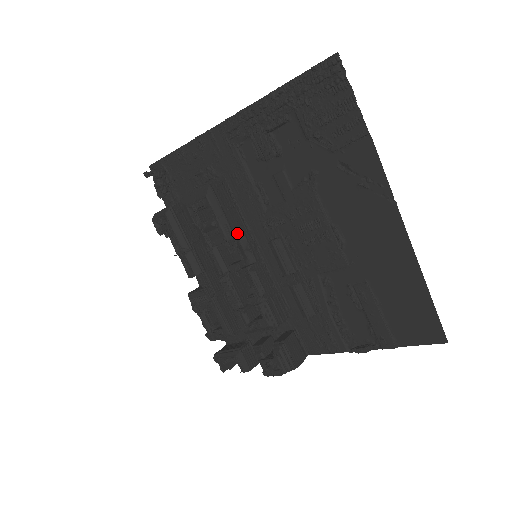
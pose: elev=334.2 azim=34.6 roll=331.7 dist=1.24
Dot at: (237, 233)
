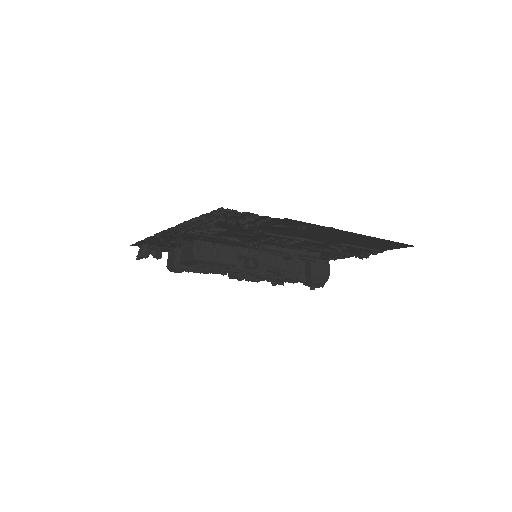
Dot at: (235, 261)
